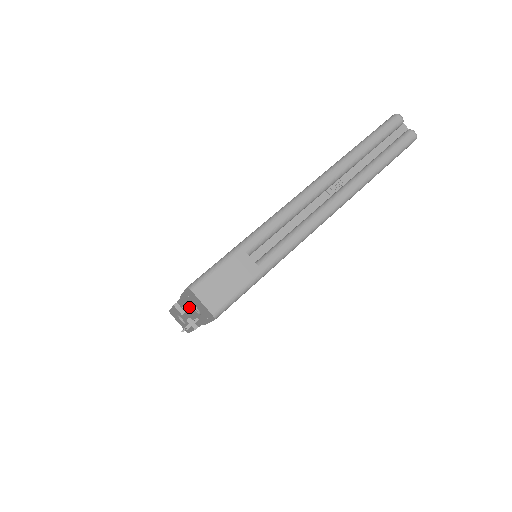
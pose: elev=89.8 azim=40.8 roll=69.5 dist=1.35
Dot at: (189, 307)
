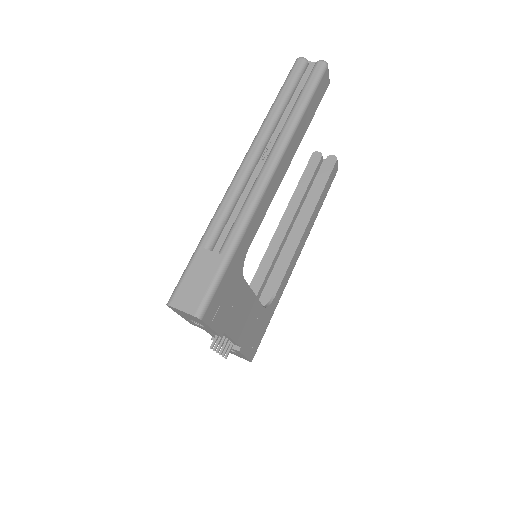
Dot at: (200, 327)
